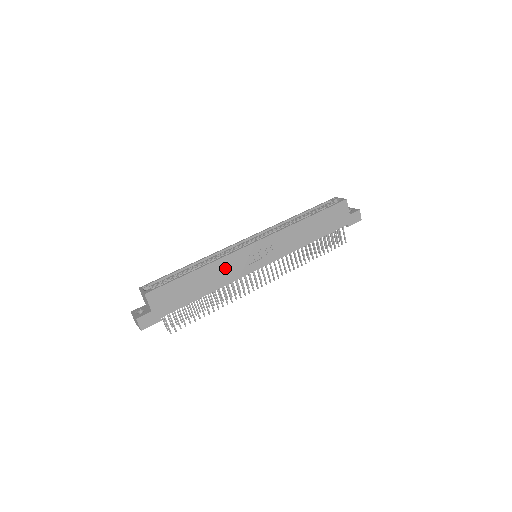
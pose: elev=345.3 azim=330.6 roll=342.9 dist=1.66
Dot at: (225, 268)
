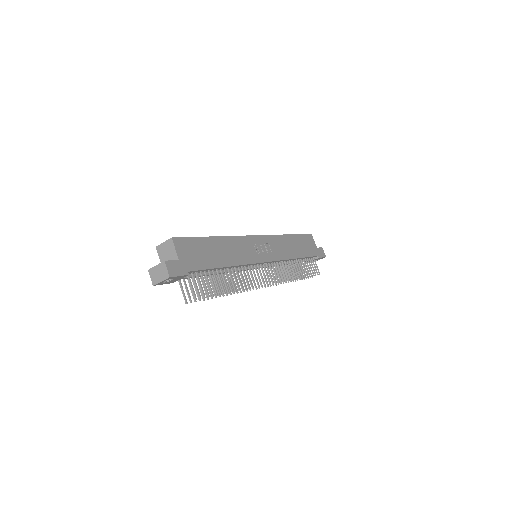
Dot at: (237, 247)
